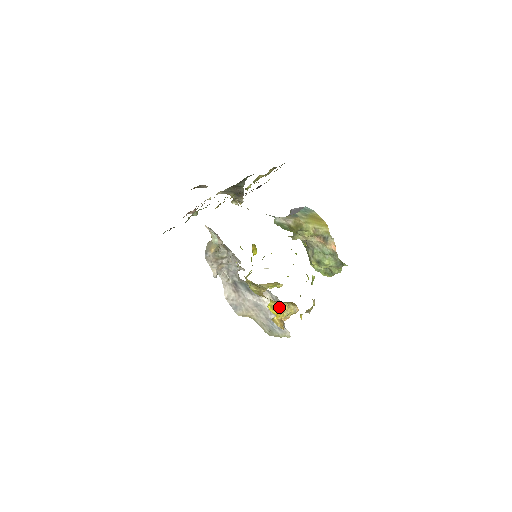
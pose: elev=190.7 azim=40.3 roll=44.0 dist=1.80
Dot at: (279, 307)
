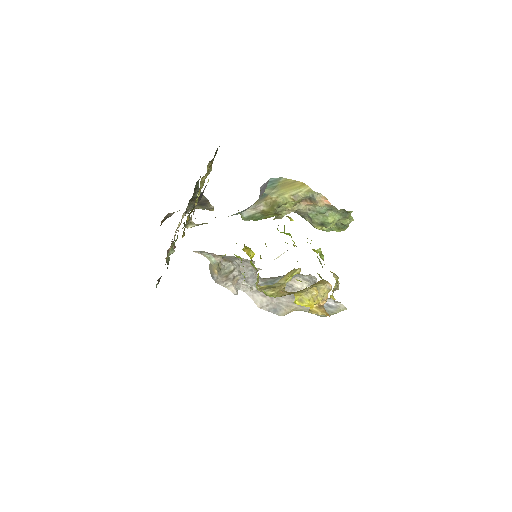
Dot at: (308, 296)
